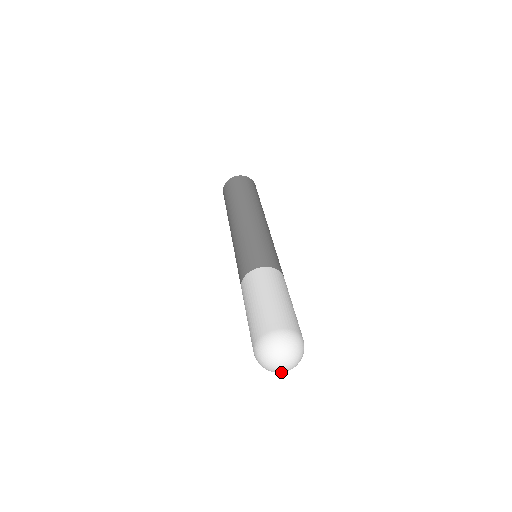
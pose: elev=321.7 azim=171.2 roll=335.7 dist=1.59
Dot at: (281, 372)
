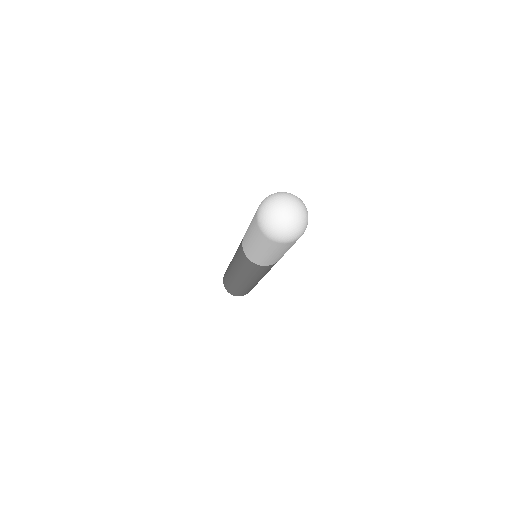
Dot at: (297, 220)
